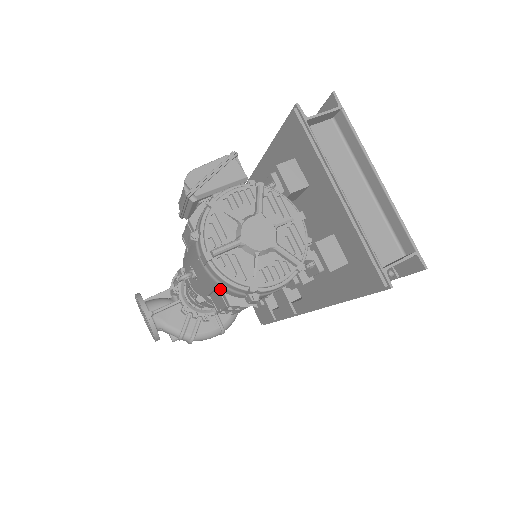
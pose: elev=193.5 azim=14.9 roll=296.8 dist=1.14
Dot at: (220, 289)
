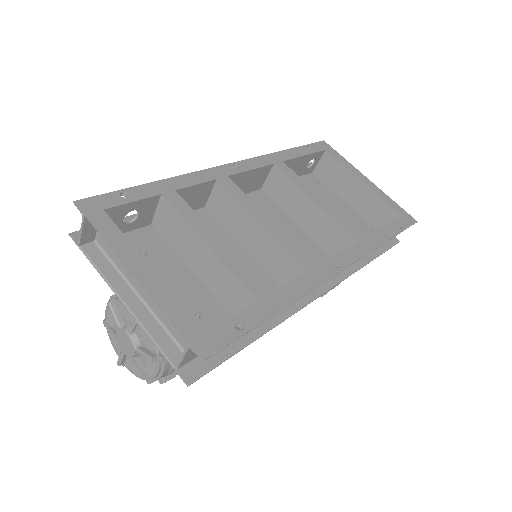
Dot at: occluded
